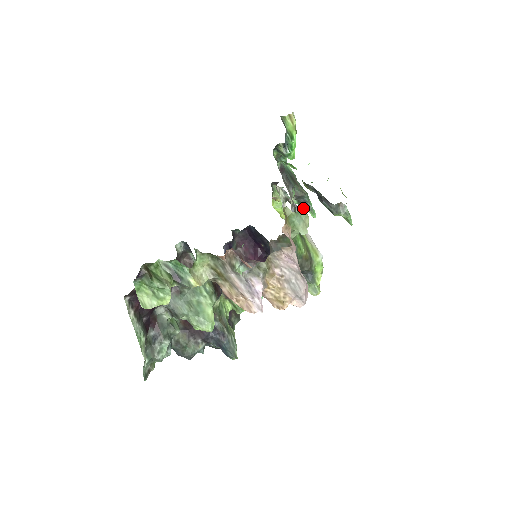
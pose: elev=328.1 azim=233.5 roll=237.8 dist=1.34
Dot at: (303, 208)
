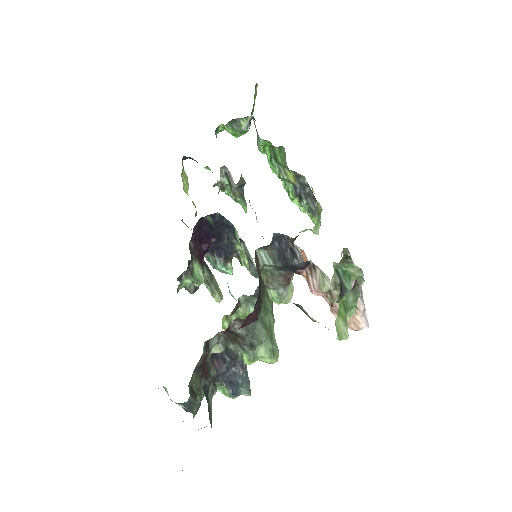
Dot at: occluded
